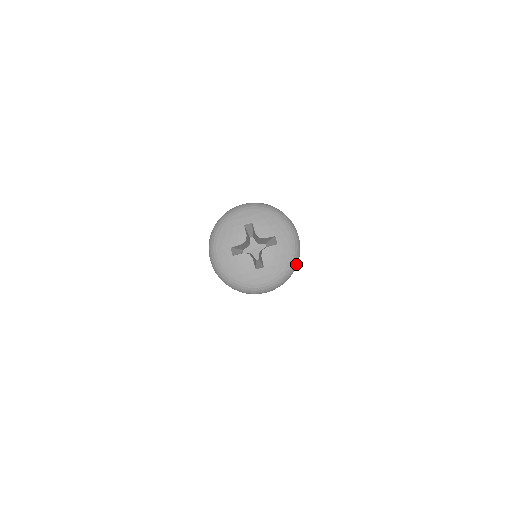
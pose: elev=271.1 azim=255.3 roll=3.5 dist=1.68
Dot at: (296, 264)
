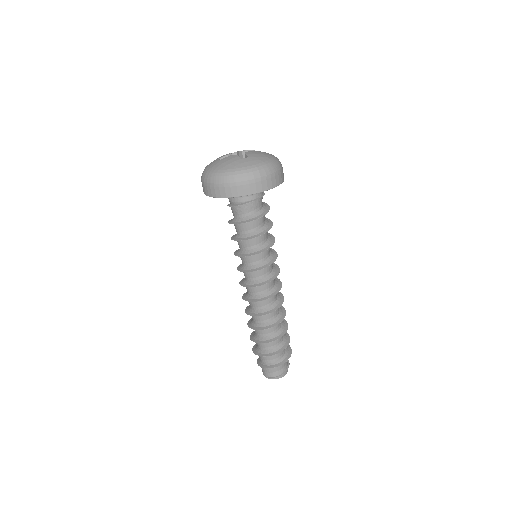
Dot at: (279, 166)
